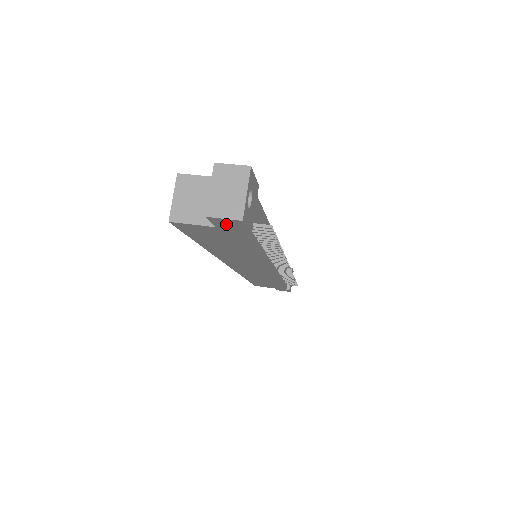
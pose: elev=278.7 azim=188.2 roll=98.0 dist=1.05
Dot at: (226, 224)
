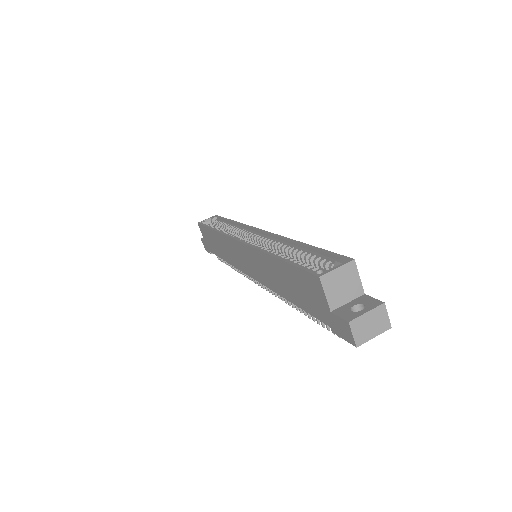
Dot at: (342, 327)
